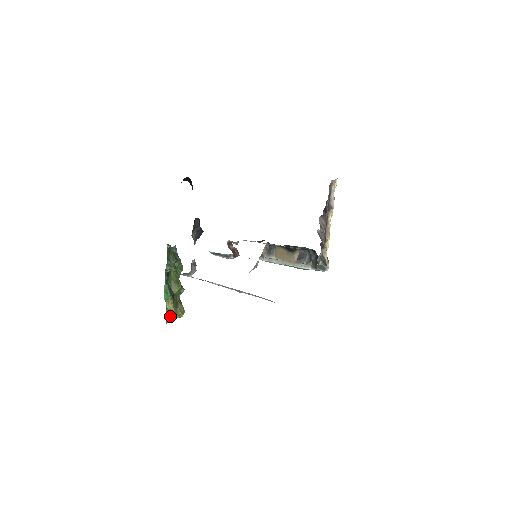
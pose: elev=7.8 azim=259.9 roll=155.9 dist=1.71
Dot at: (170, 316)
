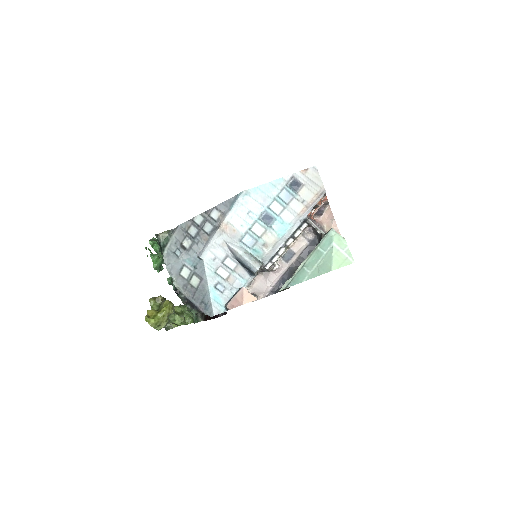
Dot at: (154, 311)
